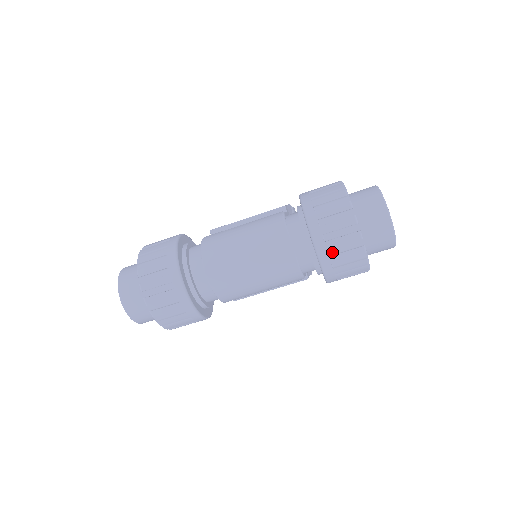
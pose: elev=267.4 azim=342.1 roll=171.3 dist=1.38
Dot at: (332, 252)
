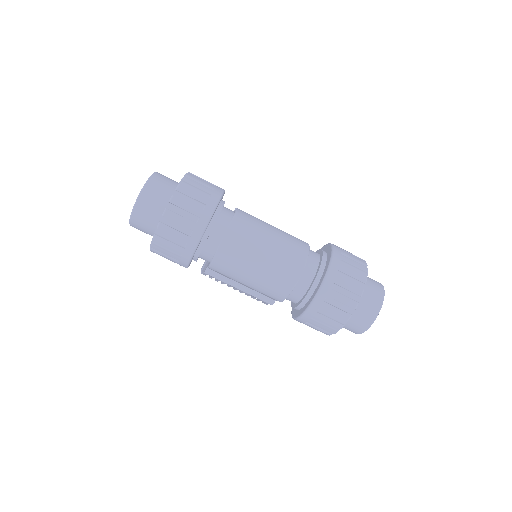
Dot at: (328, 300)
